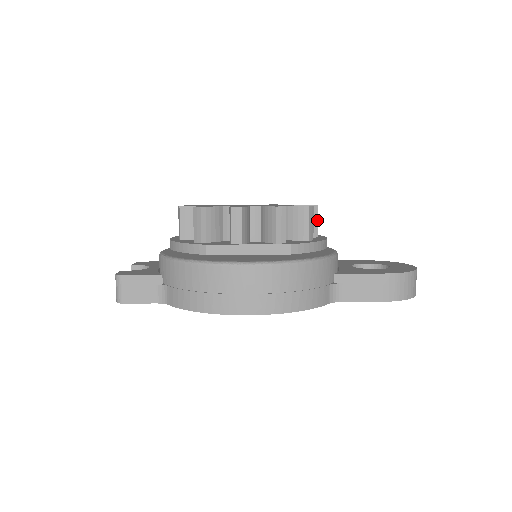
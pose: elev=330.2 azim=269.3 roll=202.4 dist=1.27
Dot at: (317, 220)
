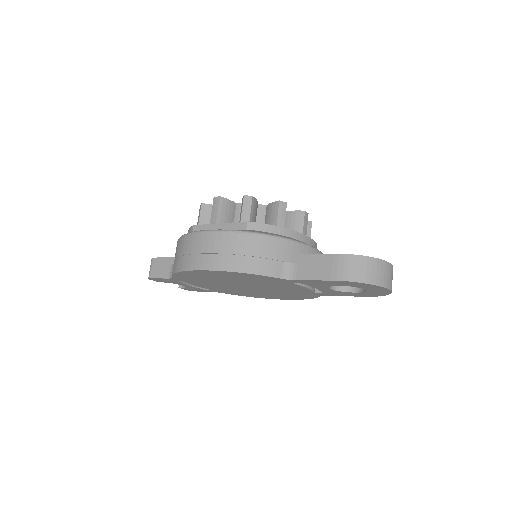
Dot at: (303, 223)
